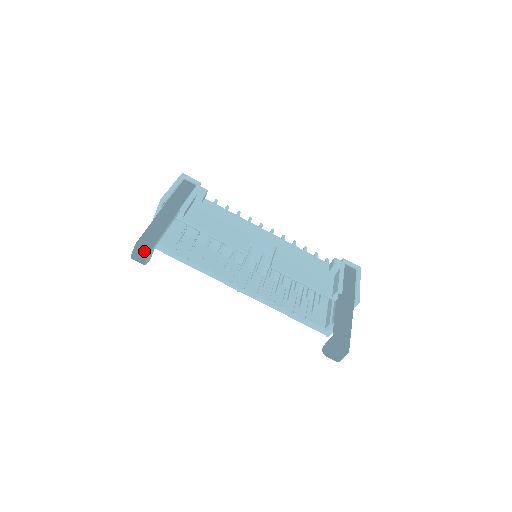
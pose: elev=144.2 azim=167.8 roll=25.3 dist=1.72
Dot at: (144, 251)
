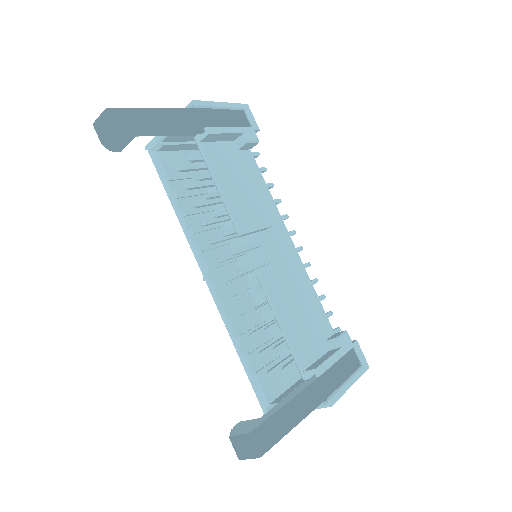
Dot at: (110, 124)
